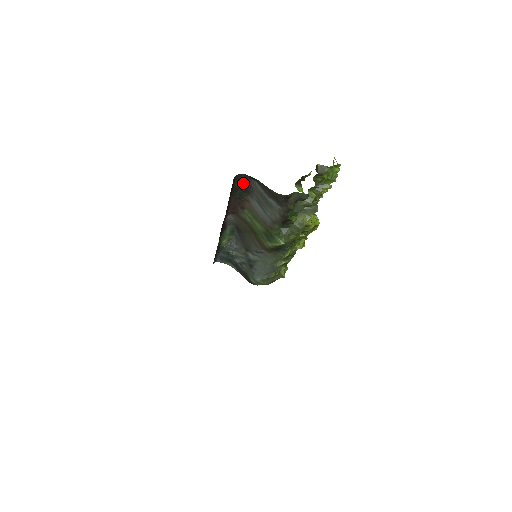
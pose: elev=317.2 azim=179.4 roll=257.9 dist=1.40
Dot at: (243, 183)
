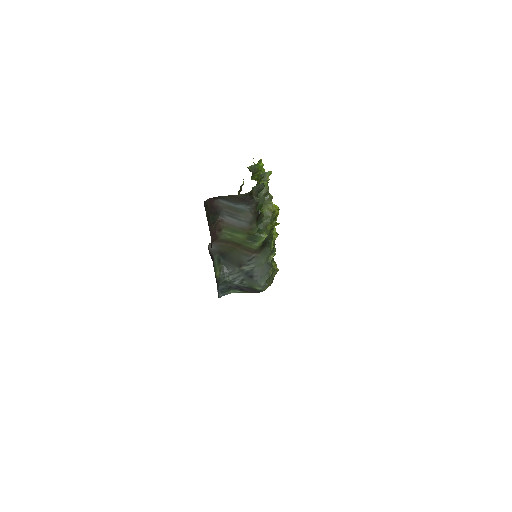
Dot at: (211, 207)
